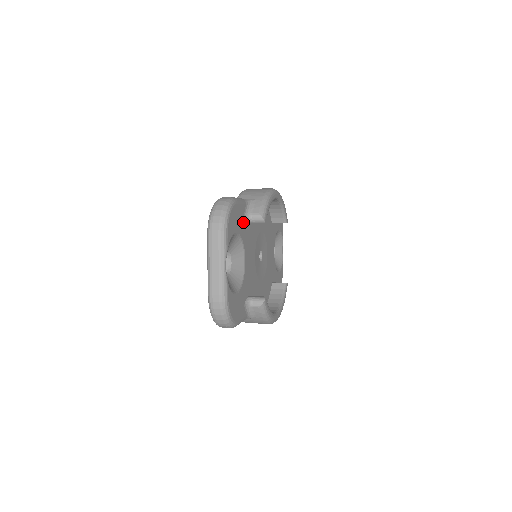
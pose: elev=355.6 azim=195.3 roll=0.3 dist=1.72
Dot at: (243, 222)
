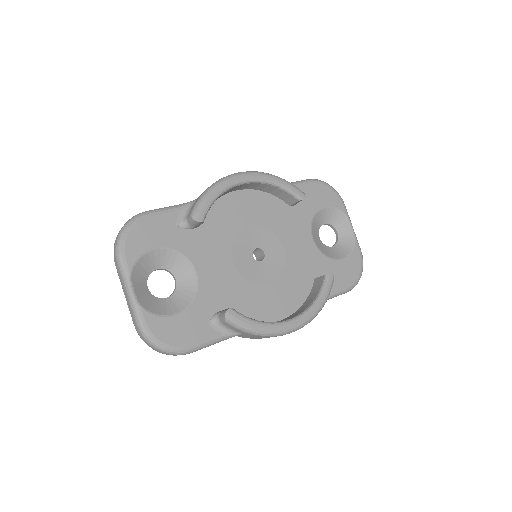
Dot at: (177, 231)
